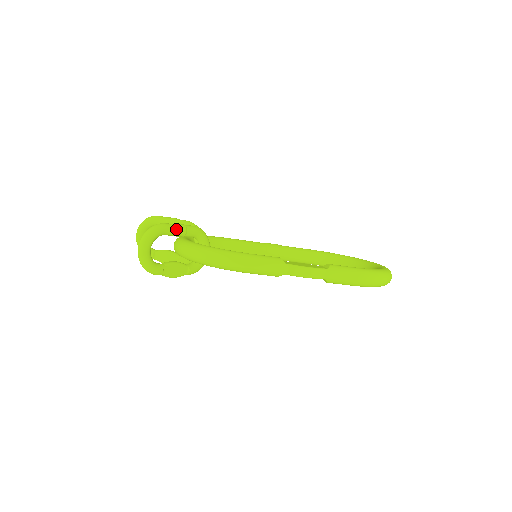
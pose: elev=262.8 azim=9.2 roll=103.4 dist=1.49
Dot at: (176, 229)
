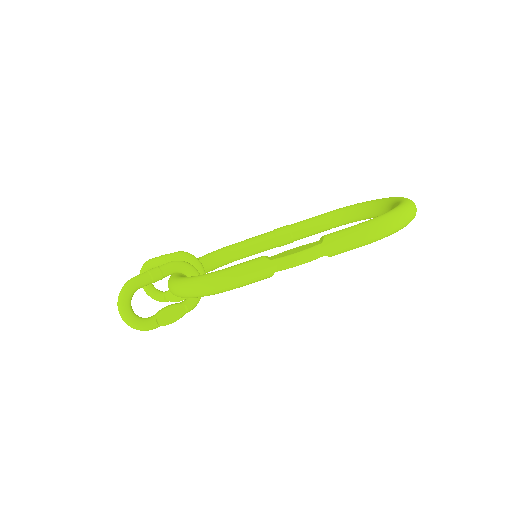
Dot at: (149, 277)
